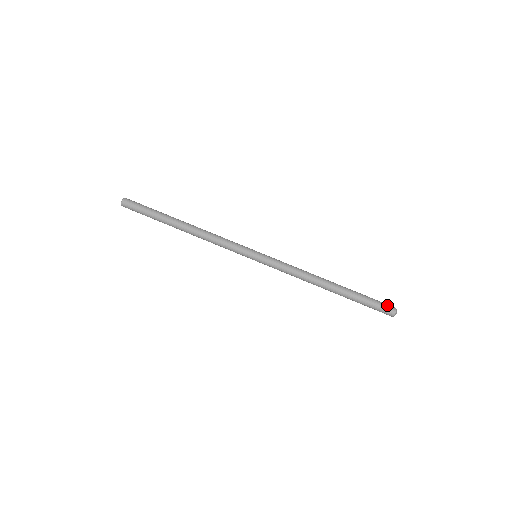
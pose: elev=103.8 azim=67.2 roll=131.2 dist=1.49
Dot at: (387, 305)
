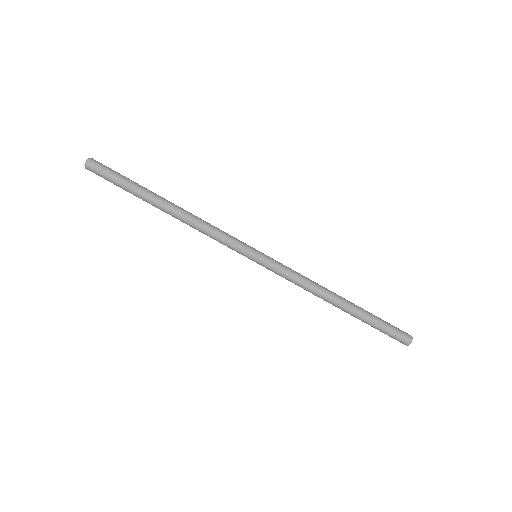
Dot at: (400, 339)
